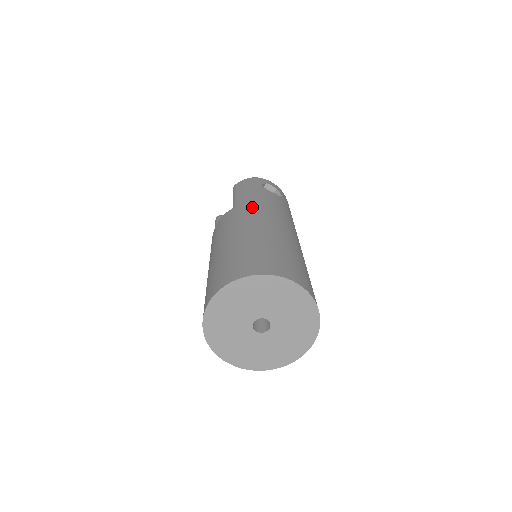
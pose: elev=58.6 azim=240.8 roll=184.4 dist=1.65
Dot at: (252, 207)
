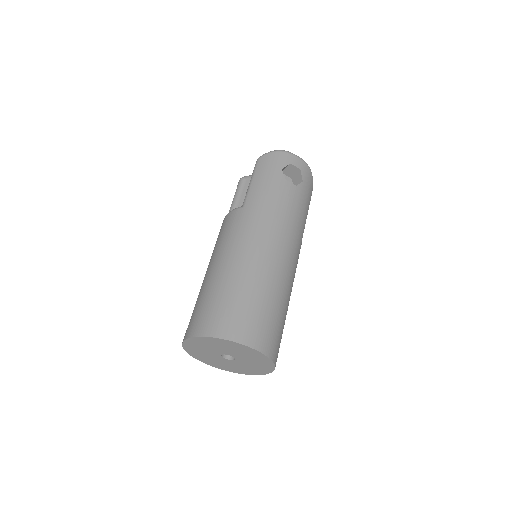
Dot at: (256, 217)
